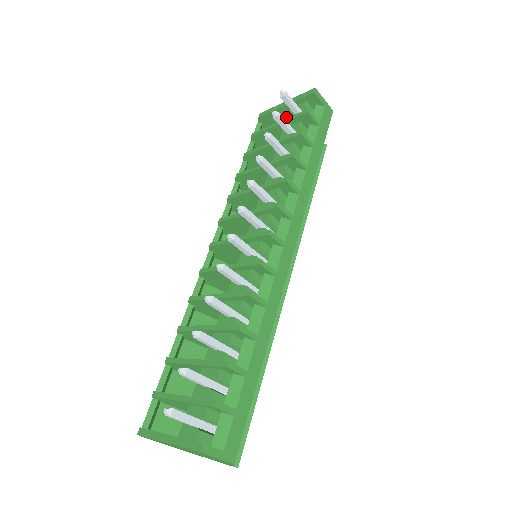
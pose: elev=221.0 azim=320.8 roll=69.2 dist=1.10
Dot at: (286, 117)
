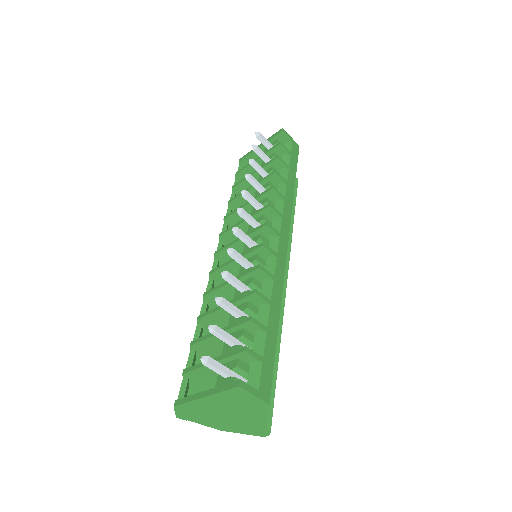
Dot at: occluded
